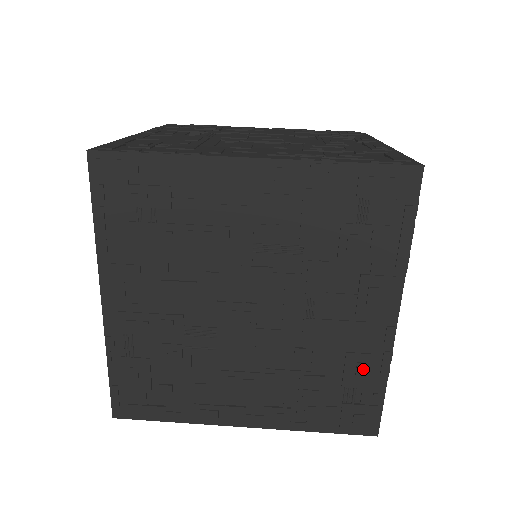
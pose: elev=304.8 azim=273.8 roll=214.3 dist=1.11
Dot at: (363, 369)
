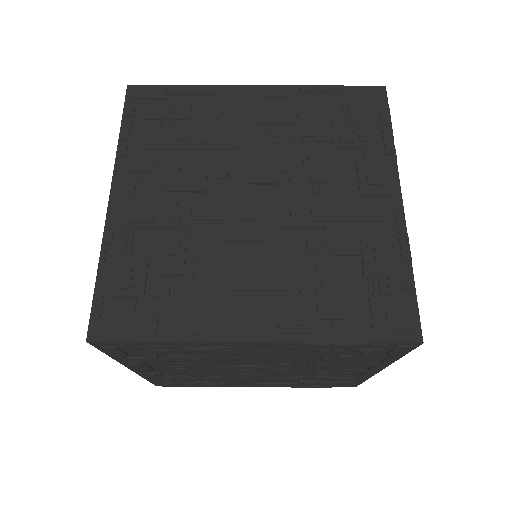
Dot at: (382, 251)
